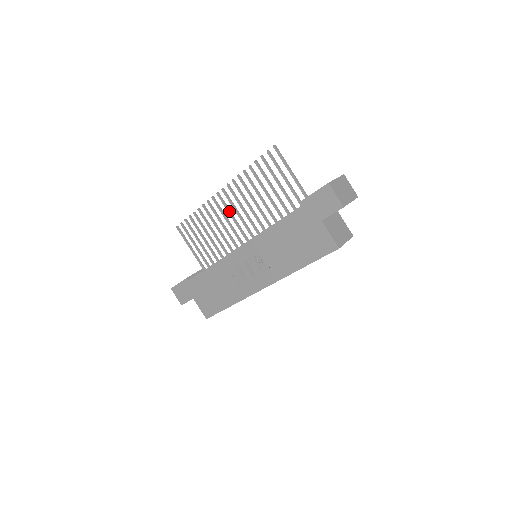
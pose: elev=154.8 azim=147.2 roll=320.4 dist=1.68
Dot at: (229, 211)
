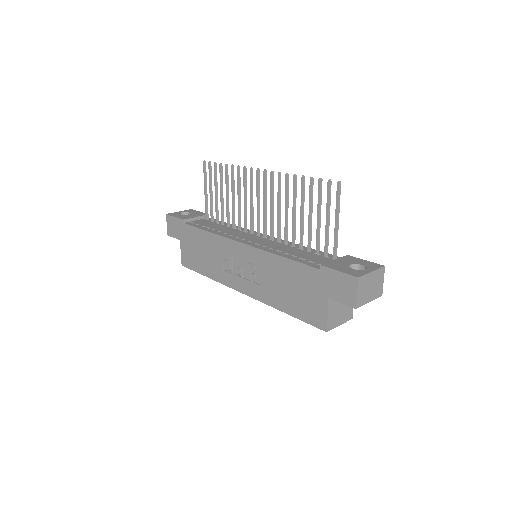
Dot at: (258, 195)
